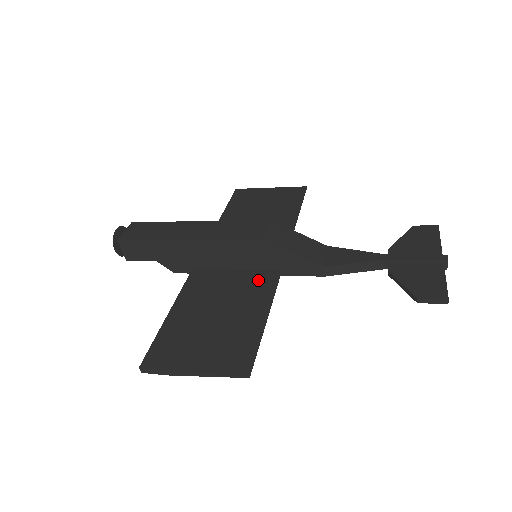
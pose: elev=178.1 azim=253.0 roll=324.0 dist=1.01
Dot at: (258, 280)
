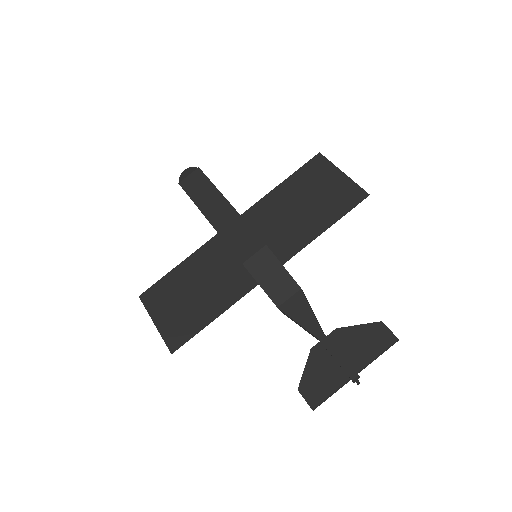
Dot at: (239, 280)
